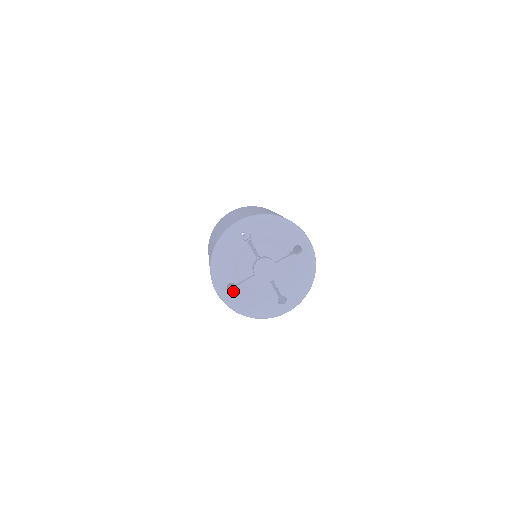
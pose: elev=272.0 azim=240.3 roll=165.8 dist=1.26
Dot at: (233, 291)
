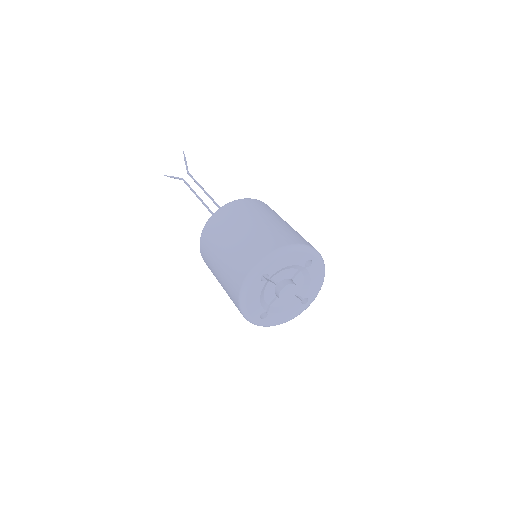
Dot at: (265, 317)
